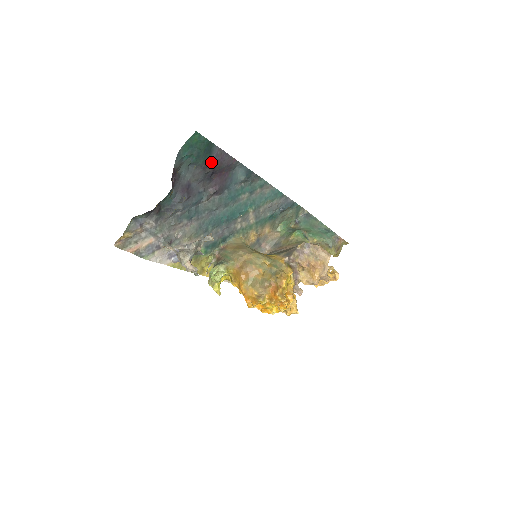
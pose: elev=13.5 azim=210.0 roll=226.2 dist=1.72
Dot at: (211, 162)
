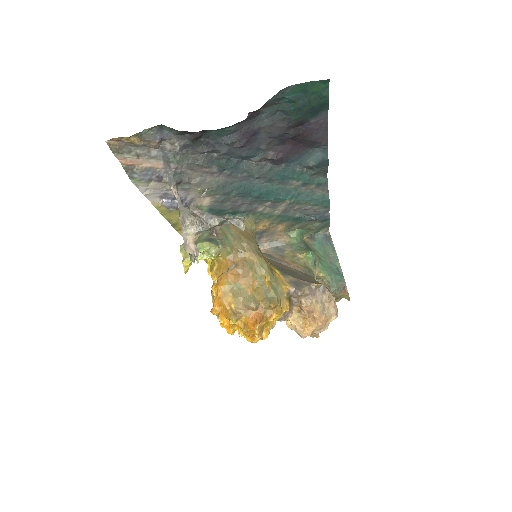
Dot at: (303, 125)
